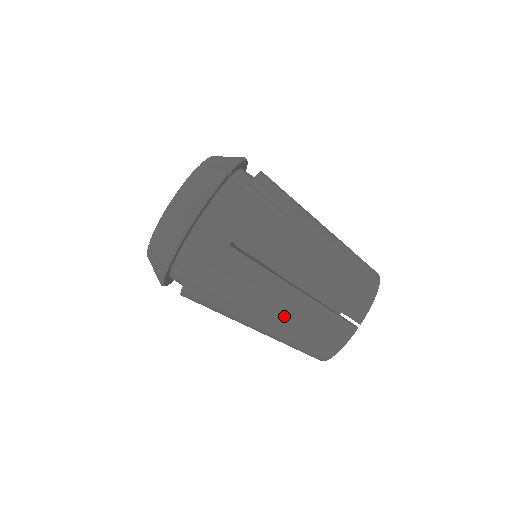
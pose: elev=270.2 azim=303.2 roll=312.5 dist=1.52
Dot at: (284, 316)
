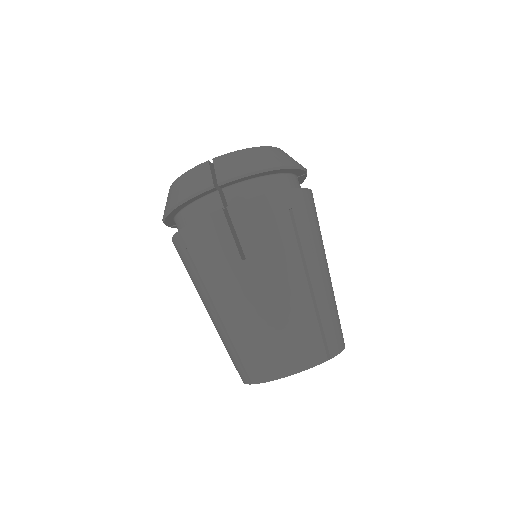
Dot at: (214, 325)
